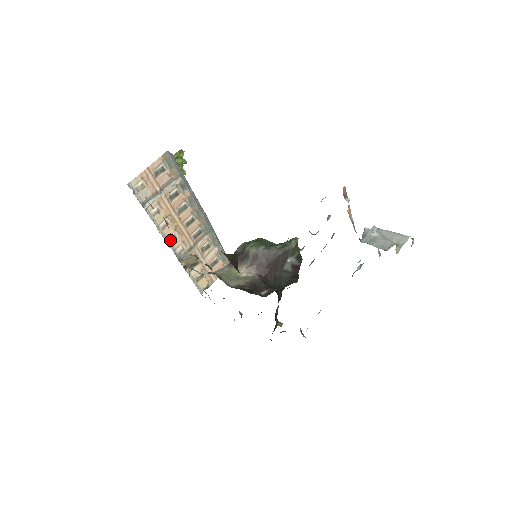
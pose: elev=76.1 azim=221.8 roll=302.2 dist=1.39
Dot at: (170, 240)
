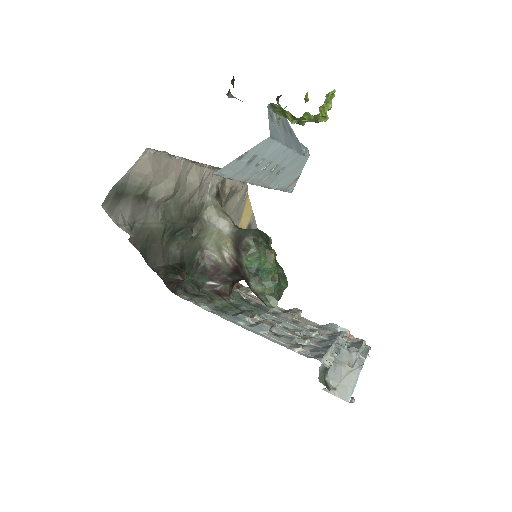
Dot at: (210, 165)
